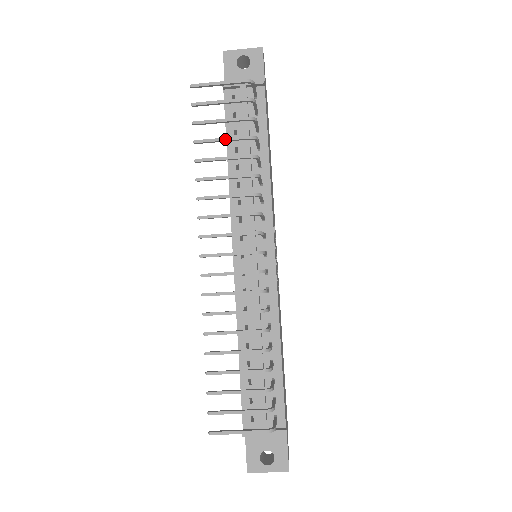
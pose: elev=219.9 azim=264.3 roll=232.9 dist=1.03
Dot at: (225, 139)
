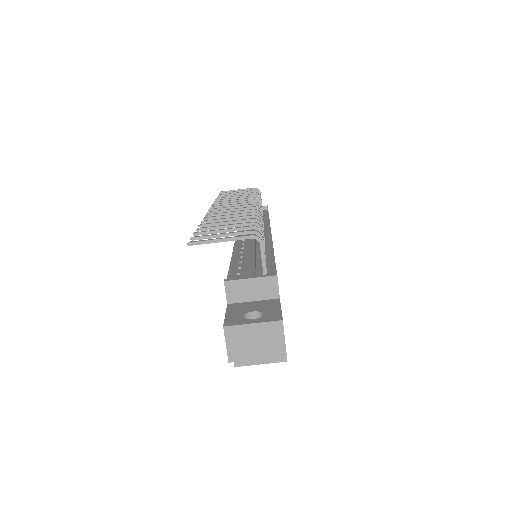
Dot at: (238, 194)
